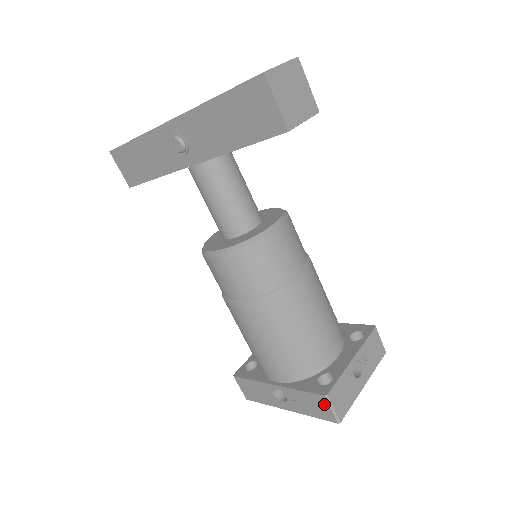
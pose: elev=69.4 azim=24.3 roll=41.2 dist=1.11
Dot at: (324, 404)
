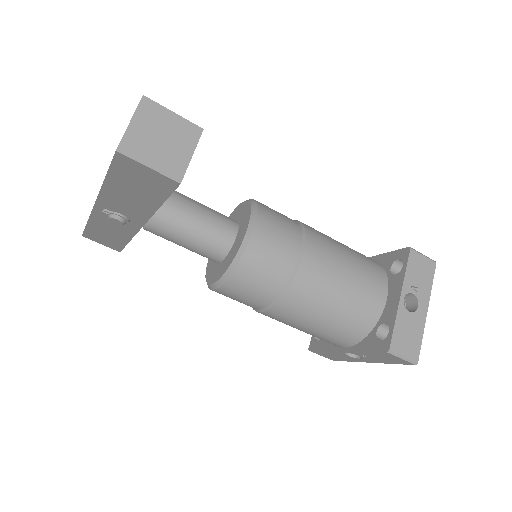
Dot at: (392, 357)
